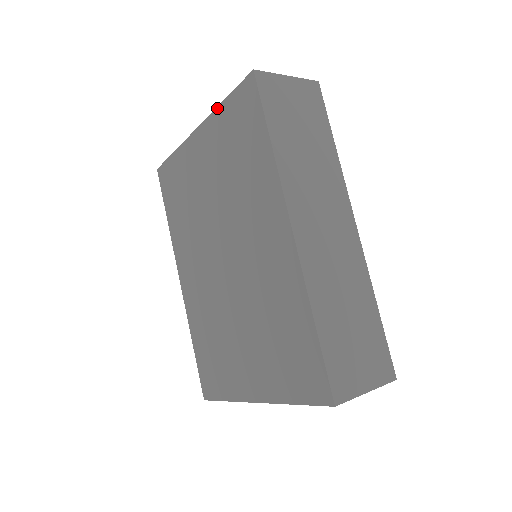
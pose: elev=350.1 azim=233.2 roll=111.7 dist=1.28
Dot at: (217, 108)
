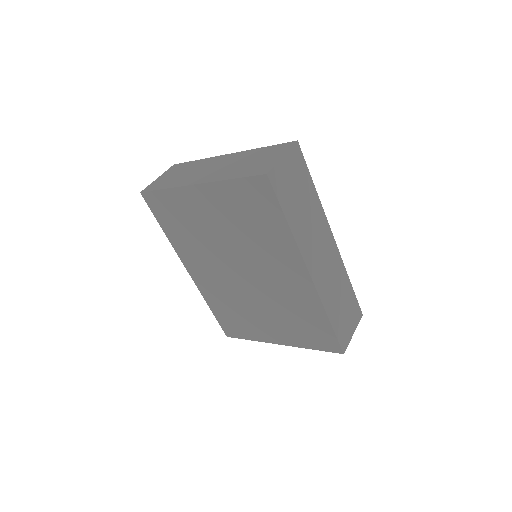
Dot at: (223, 181)
